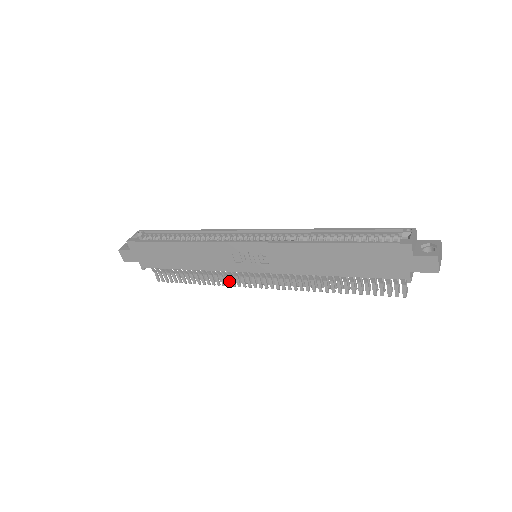
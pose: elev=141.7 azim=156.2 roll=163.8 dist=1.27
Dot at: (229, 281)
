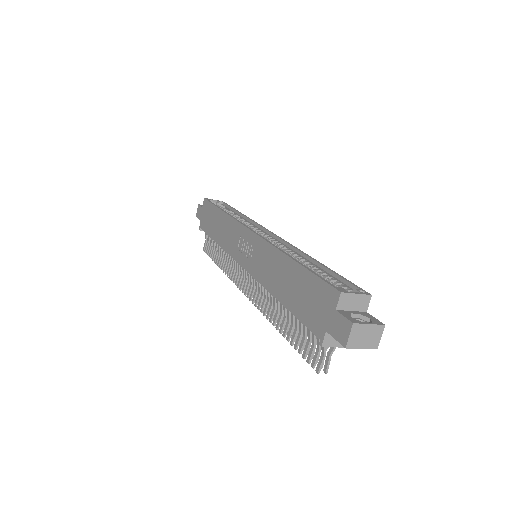
Dot at: (232, 273)
